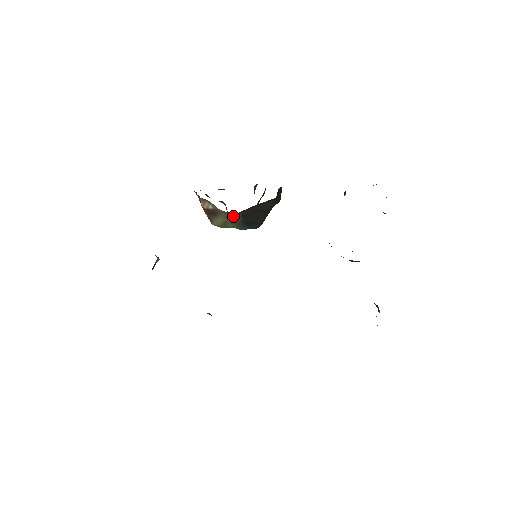
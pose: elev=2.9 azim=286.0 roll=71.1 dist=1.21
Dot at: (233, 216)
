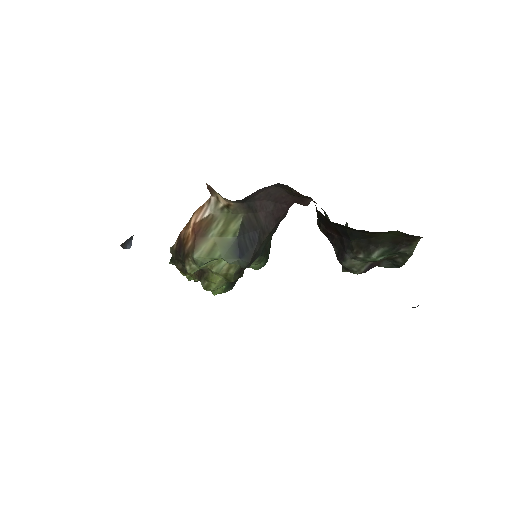
Dot at: (230, 226)
